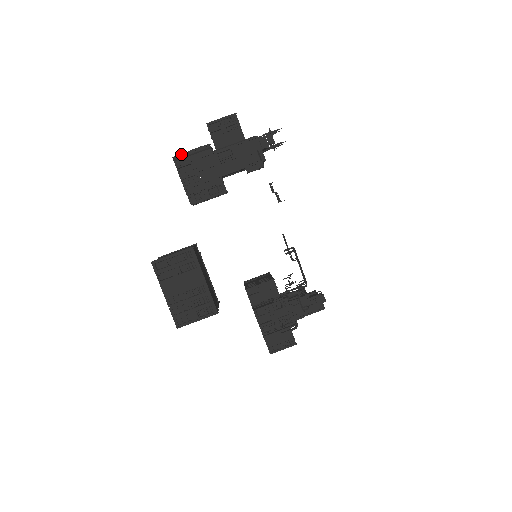
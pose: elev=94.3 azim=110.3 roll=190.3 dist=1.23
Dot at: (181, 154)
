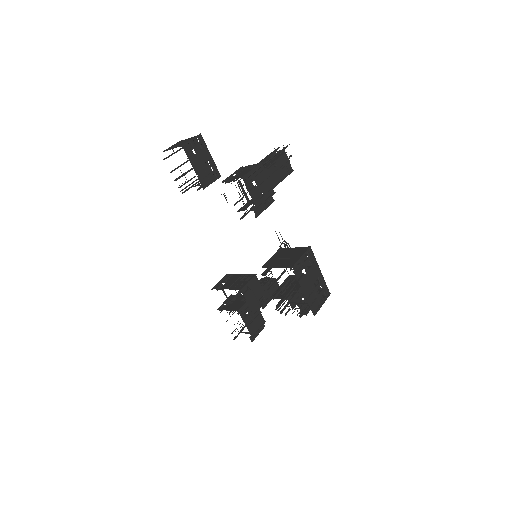
Dot at: (247, 173)
